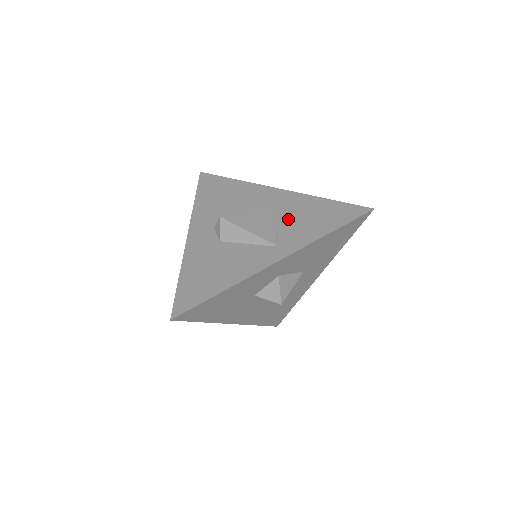
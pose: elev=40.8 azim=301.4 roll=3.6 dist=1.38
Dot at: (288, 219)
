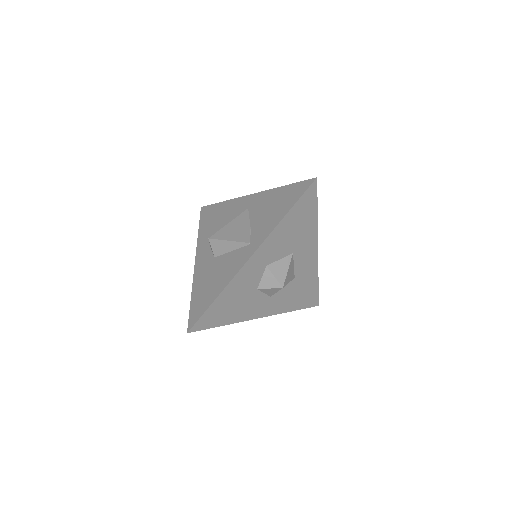
Dot at: (257, 217)
